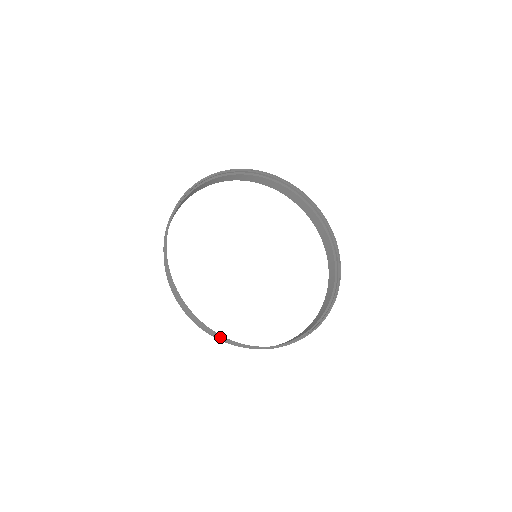
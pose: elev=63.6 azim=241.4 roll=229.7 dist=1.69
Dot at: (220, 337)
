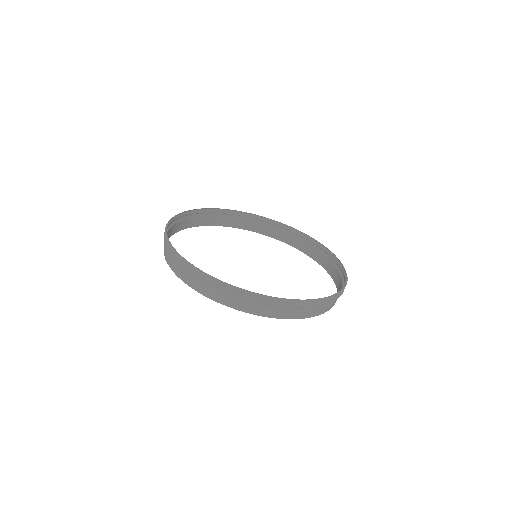
Dot at: (219, 283)
